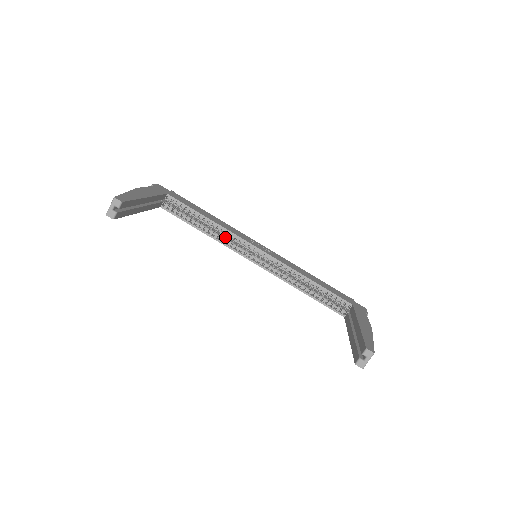
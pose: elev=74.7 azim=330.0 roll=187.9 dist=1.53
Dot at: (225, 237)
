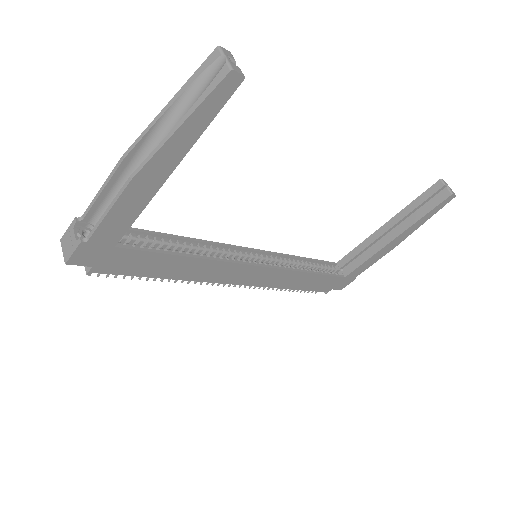
Dot at: occluded
